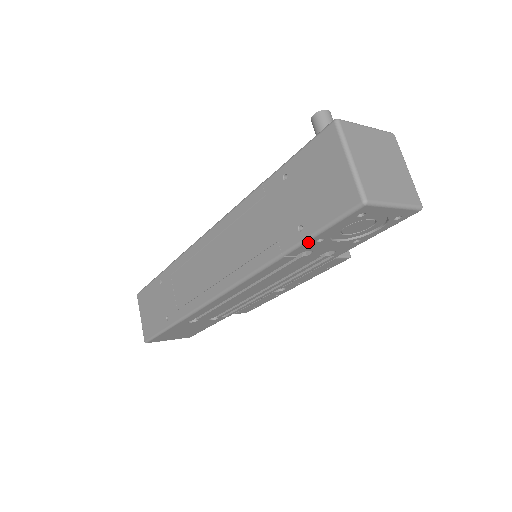
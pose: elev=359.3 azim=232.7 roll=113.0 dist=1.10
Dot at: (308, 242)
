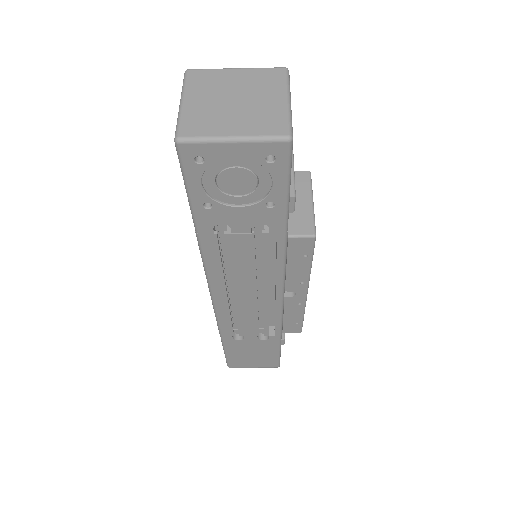
Dot at: (195, 210)
